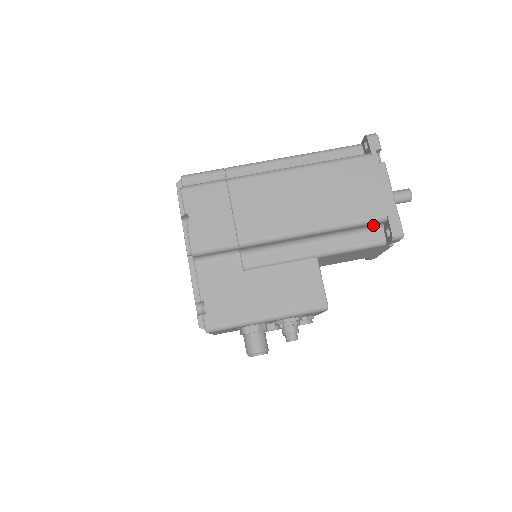
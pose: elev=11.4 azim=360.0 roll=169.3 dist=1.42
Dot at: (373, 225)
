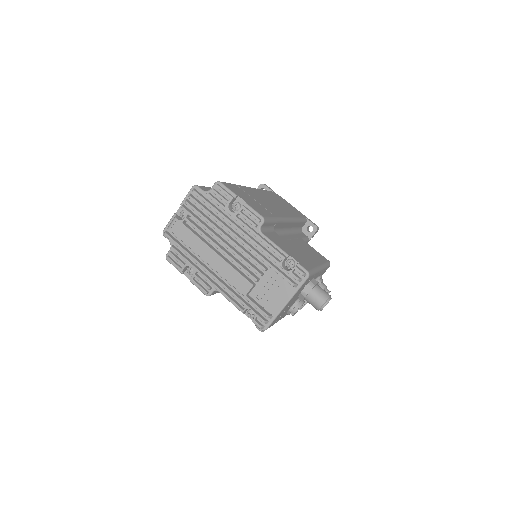
Dot at: (301, 227)
